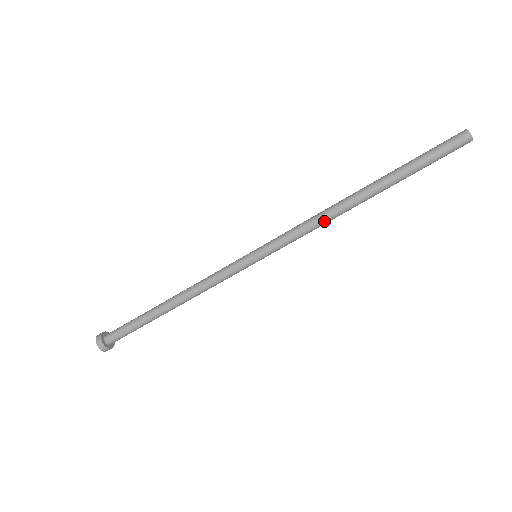
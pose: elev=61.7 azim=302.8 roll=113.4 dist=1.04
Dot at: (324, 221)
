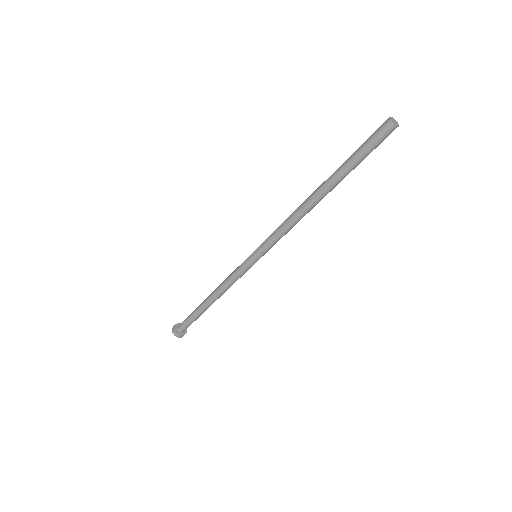
Dot at: (294, 220)
